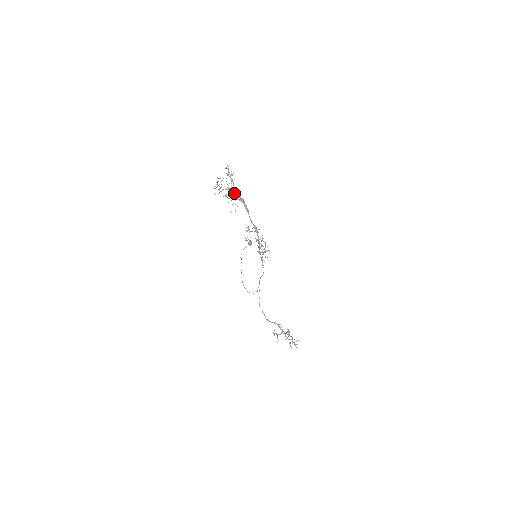
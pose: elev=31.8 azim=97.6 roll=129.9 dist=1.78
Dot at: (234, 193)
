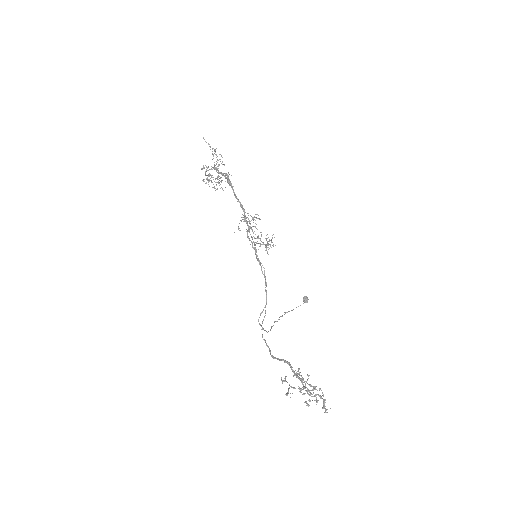
Dot at: (214, 166)
